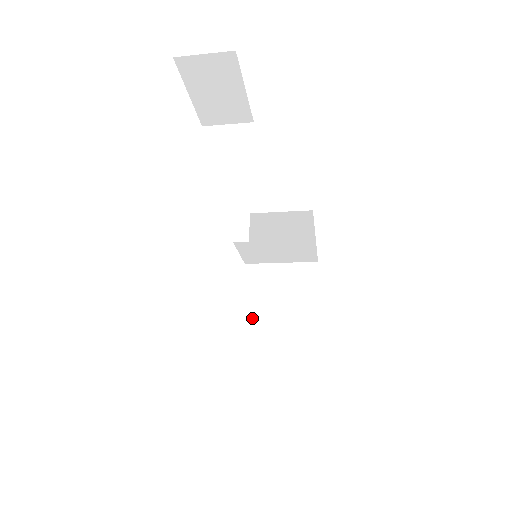
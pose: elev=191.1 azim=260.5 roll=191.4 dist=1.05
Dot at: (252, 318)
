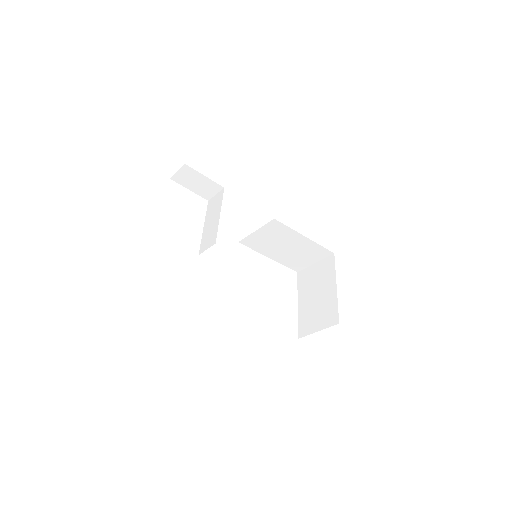
Dot at: (302, 304)
